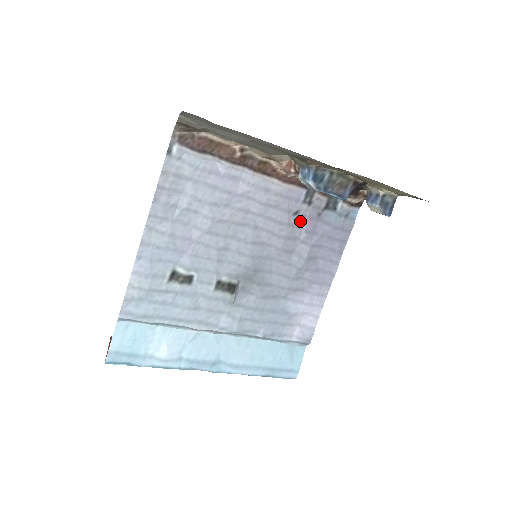
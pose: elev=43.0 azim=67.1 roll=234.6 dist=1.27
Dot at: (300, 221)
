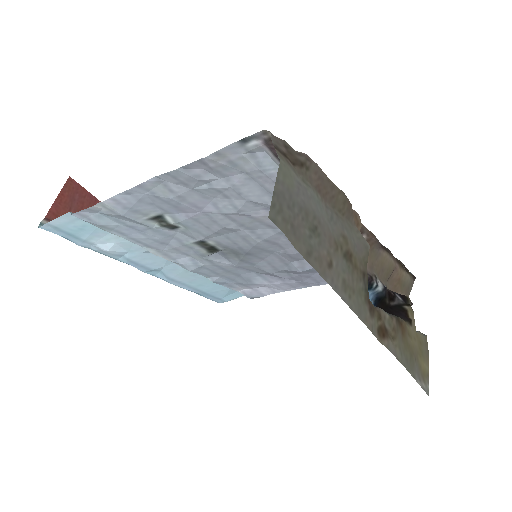
Dot at: occluded
